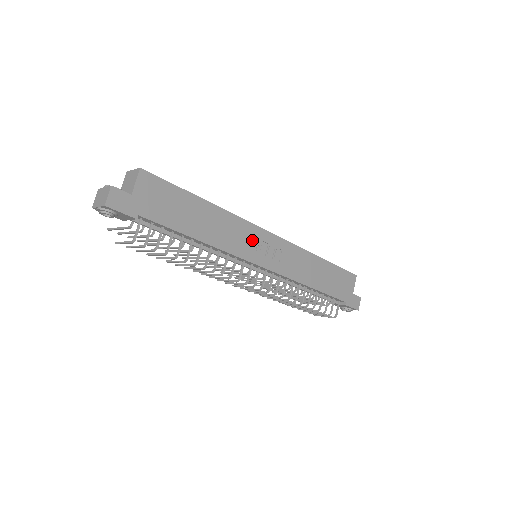
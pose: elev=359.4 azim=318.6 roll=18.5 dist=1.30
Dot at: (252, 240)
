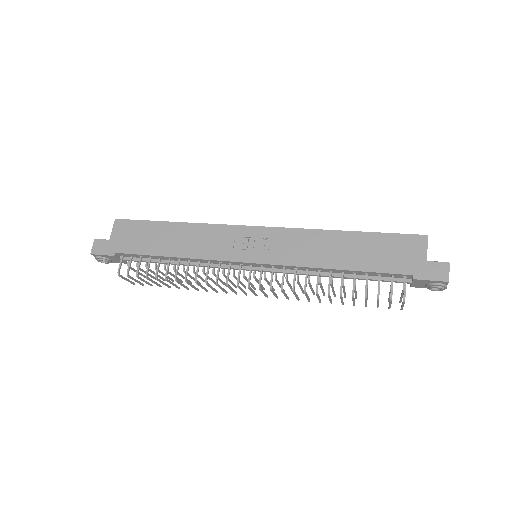
Dot at: (231, 240)
